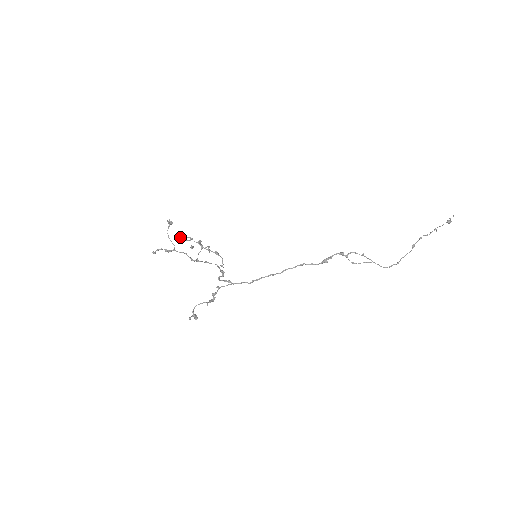
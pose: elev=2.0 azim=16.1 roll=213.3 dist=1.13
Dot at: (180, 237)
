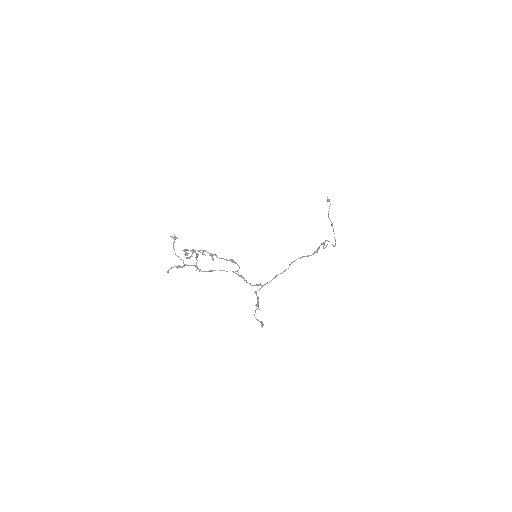
Dot at: occluded
